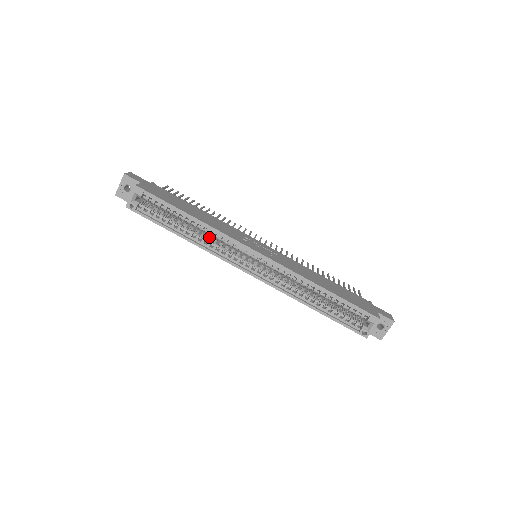
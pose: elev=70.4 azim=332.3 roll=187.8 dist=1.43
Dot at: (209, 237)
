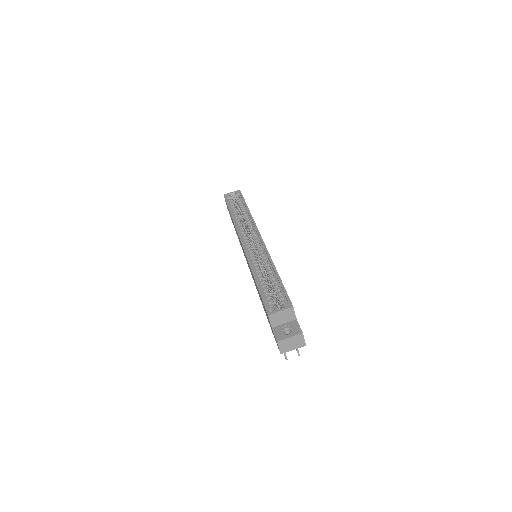
Dot at: occluded
